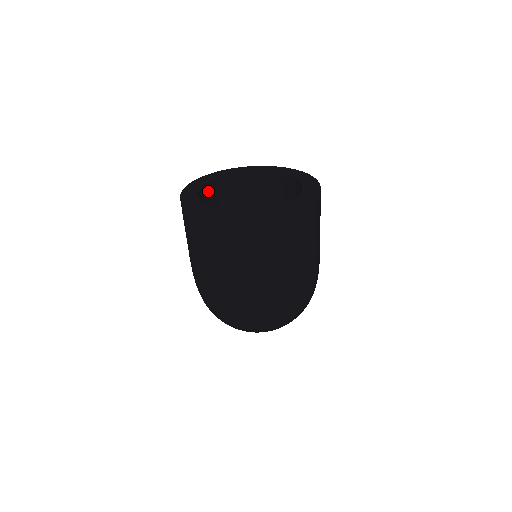
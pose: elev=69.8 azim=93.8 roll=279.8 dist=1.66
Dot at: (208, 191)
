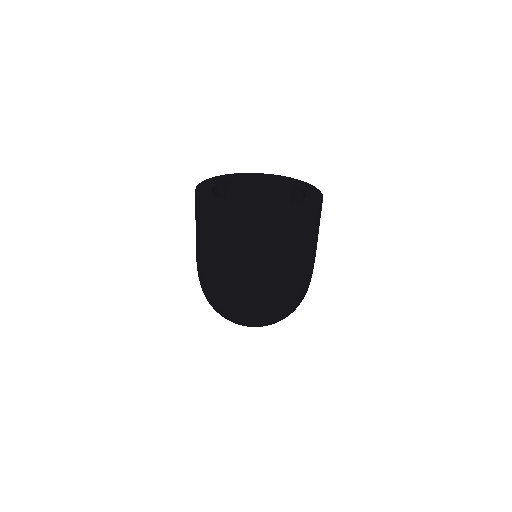
Dot at: (221, 189)
